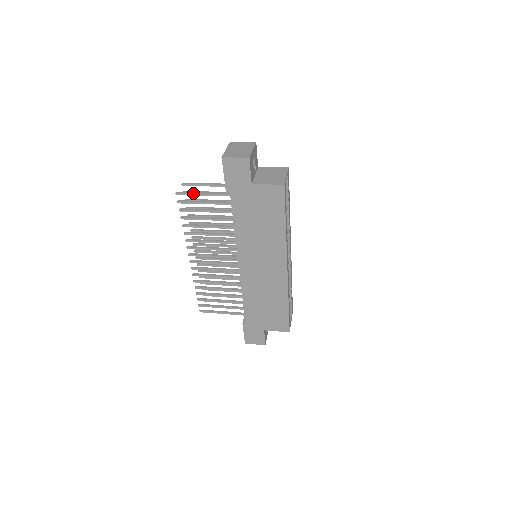
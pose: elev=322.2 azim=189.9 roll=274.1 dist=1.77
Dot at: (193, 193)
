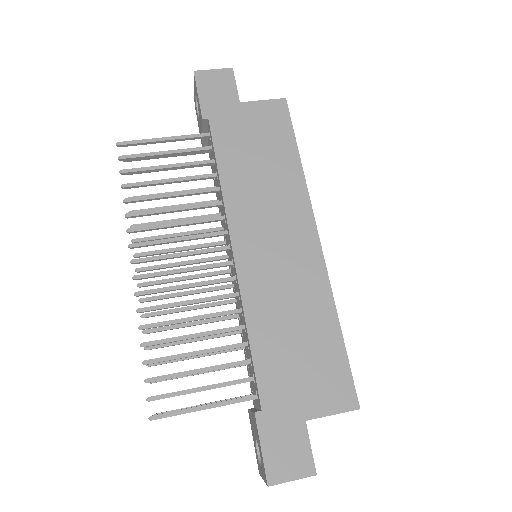
Dot at: (147, 139)
